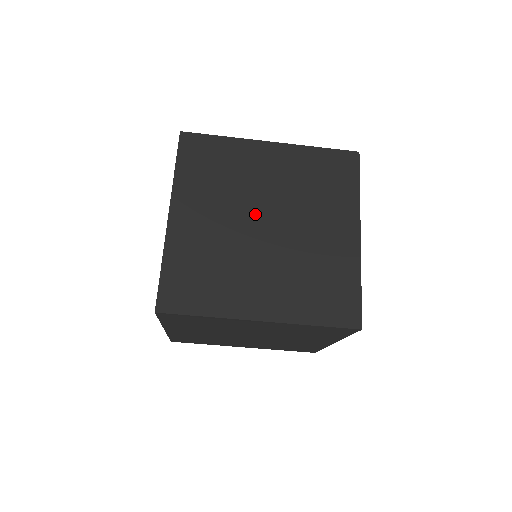
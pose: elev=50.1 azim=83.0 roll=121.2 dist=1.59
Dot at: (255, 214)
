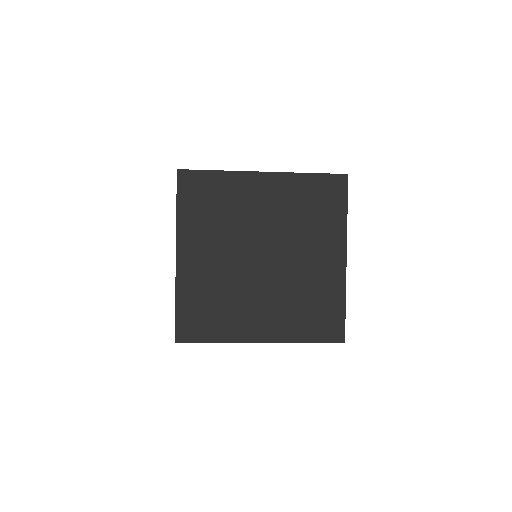
Dot at: (252, 248)
